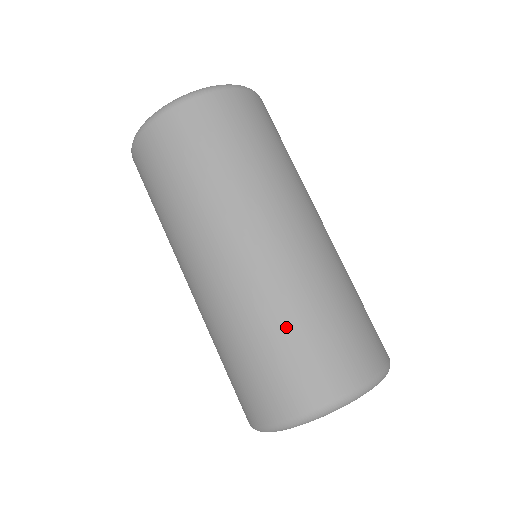
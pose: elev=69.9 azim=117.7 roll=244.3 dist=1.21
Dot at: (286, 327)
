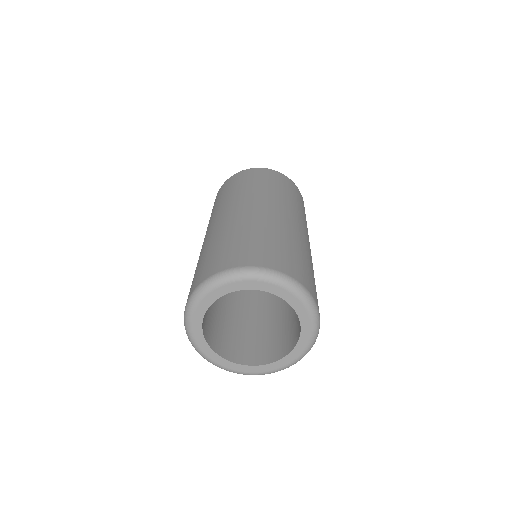
Dot at: (268, 235)
